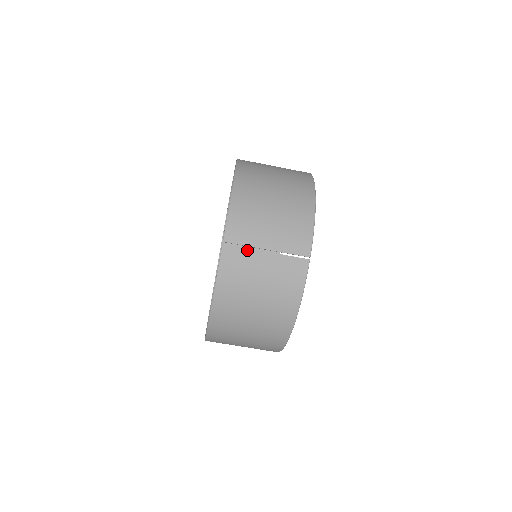
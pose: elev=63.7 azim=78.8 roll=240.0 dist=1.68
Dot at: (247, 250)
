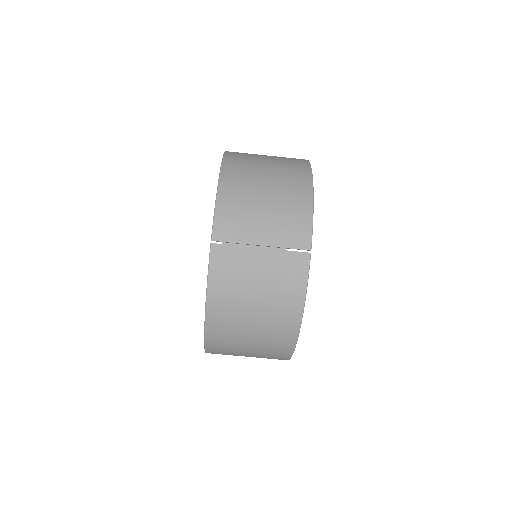
Dot at: (239, 248)
